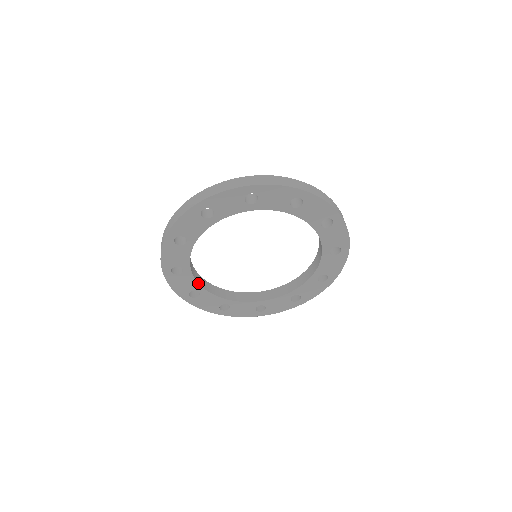
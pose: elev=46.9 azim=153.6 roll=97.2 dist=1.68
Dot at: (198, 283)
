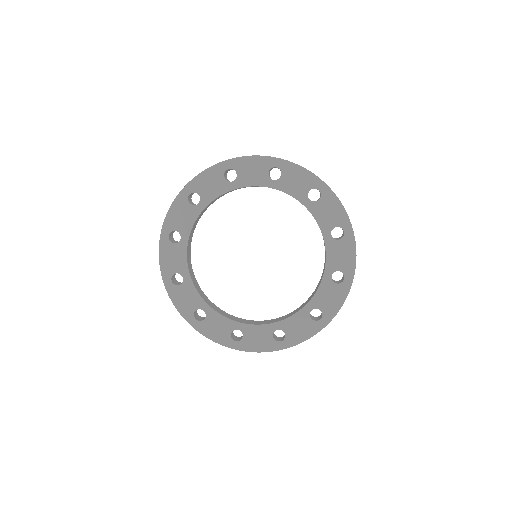
Dot at: (191, 229)
